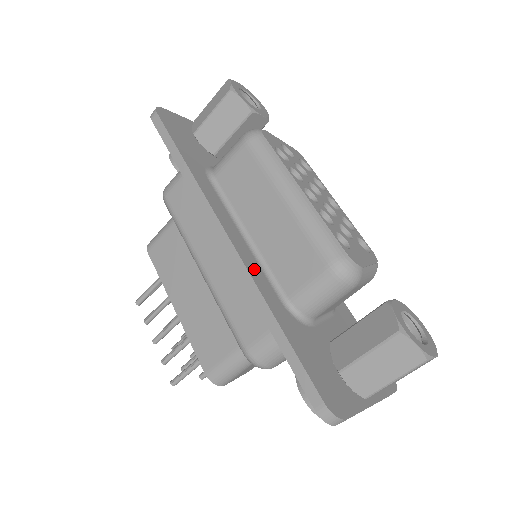
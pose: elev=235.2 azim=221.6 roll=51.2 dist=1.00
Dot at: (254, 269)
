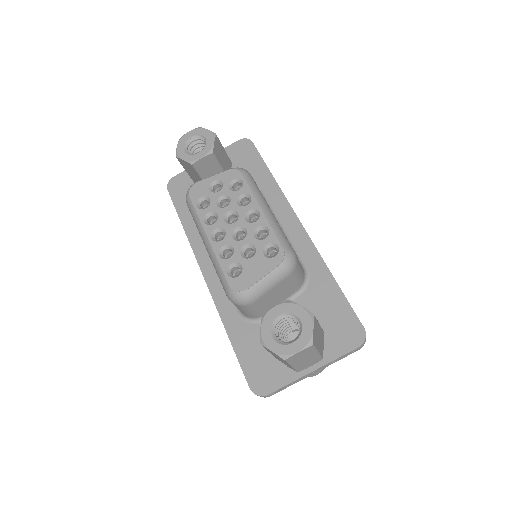
Dot at: (220, 295)
